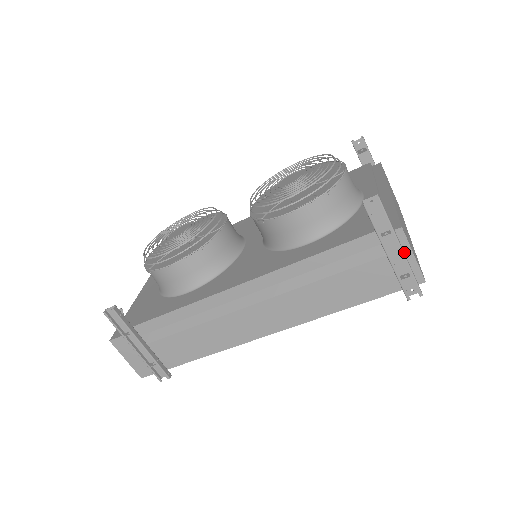
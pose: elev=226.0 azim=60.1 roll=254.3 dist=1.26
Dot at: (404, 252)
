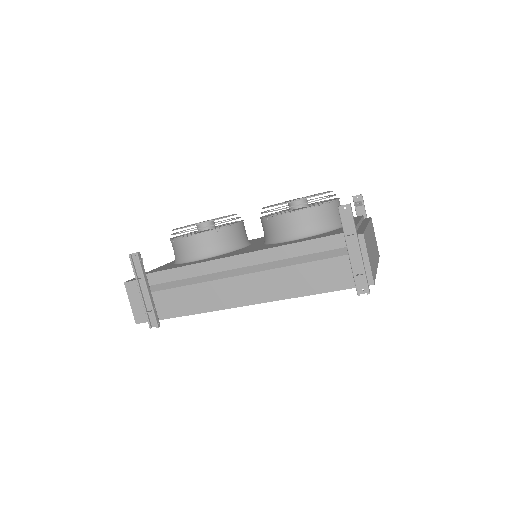
Dot at: (362, 255)
